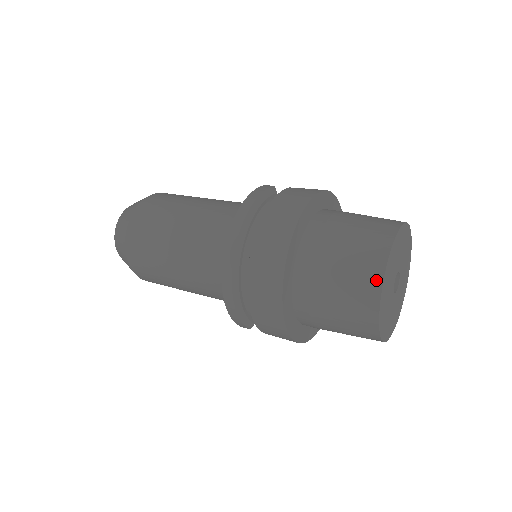
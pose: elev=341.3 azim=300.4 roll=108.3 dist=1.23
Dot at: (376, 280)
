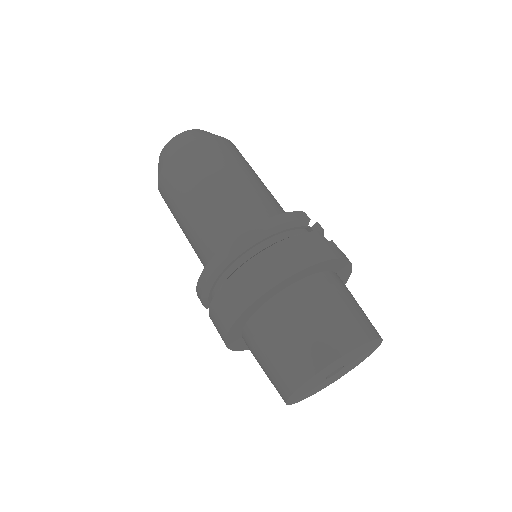
Dot at: (313, 368)
